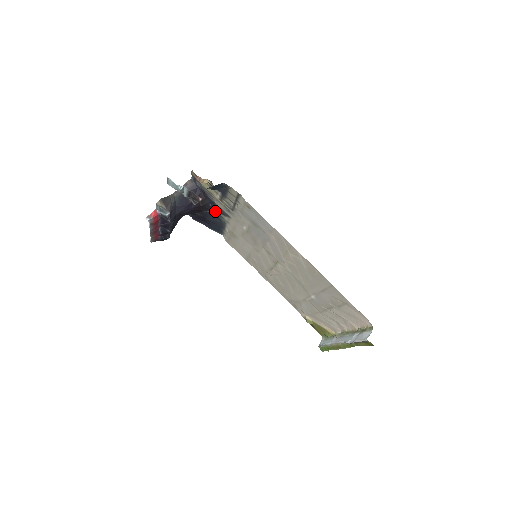
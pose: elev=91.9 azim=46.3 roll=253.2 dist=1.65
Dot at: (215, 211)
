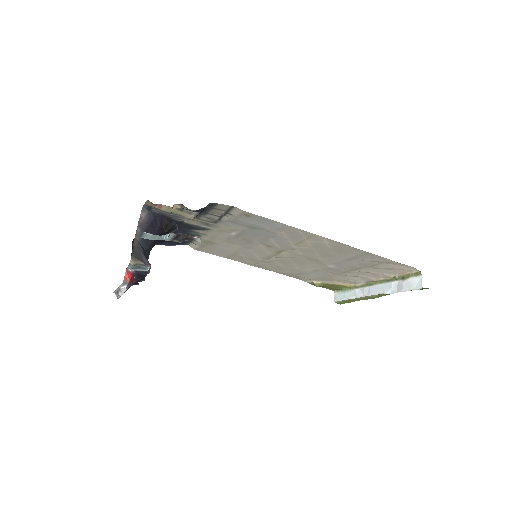
Dot at: (183, 229)
